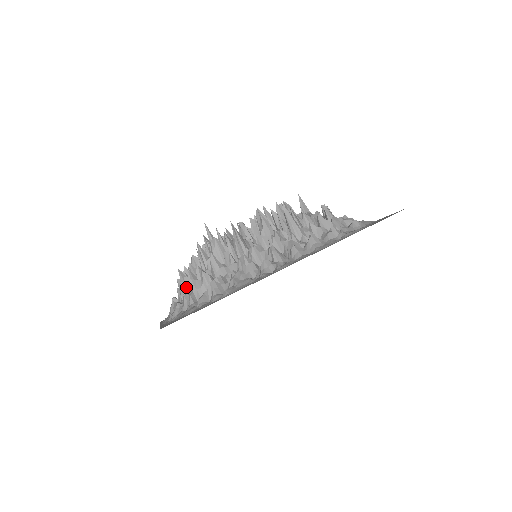
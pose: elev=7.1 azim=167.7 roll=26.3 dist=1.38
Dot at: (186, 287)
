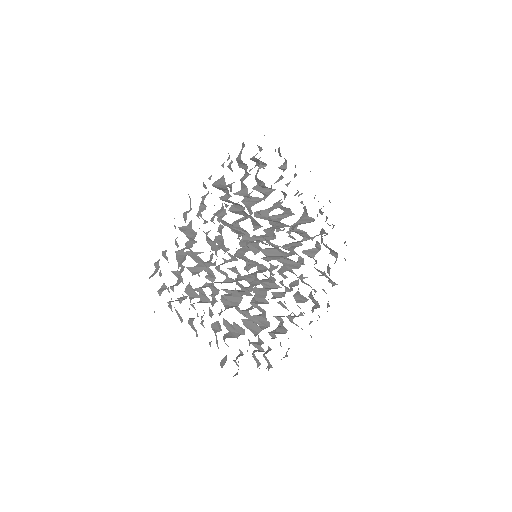
Dot at: (159, 294)
